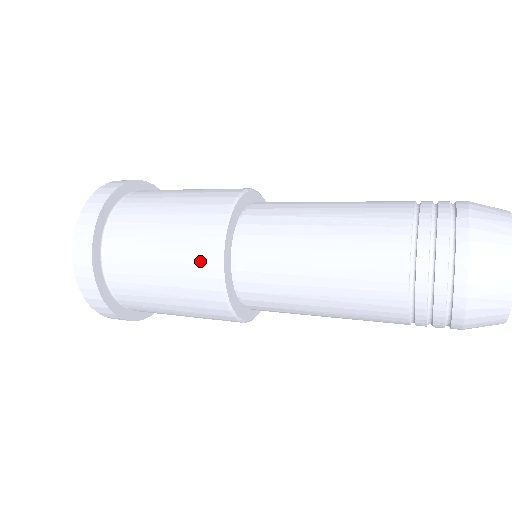
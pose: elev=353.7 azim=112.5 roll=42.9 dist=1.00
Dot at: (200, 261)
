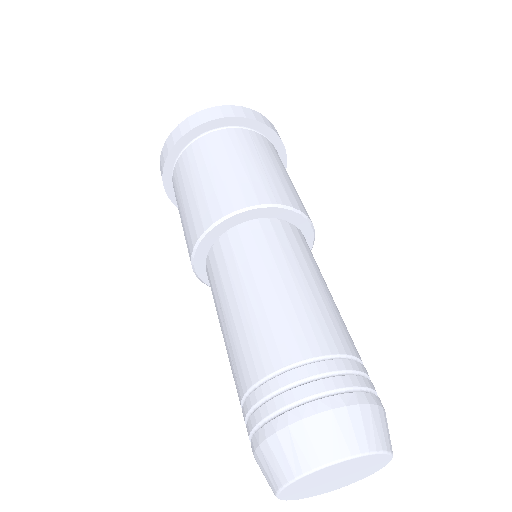
Dot at: occluded
